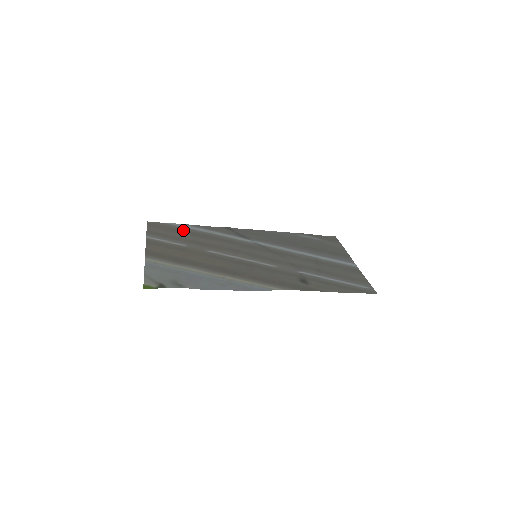
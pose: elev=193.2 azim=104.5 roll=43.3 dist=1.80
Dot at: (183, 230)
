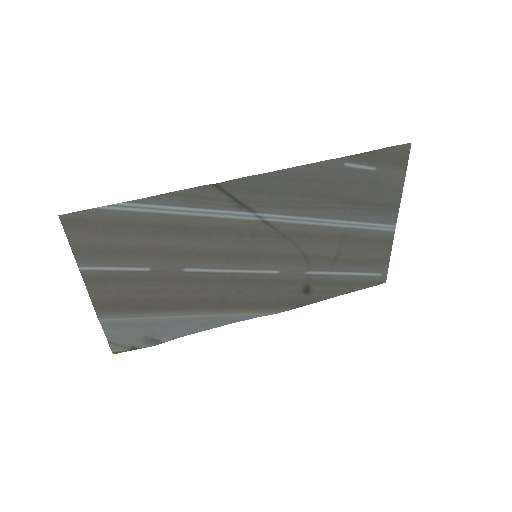
Dot at: (135, 223)
